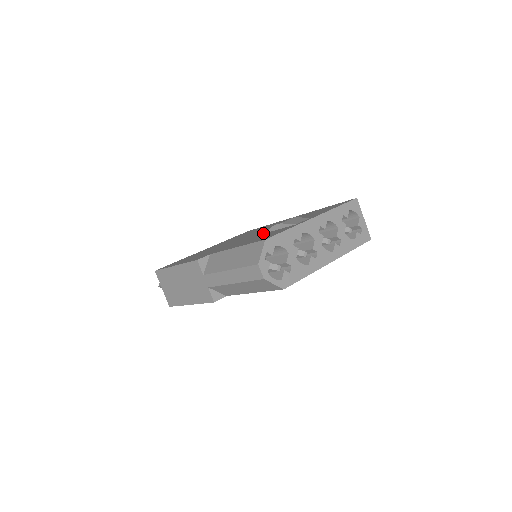
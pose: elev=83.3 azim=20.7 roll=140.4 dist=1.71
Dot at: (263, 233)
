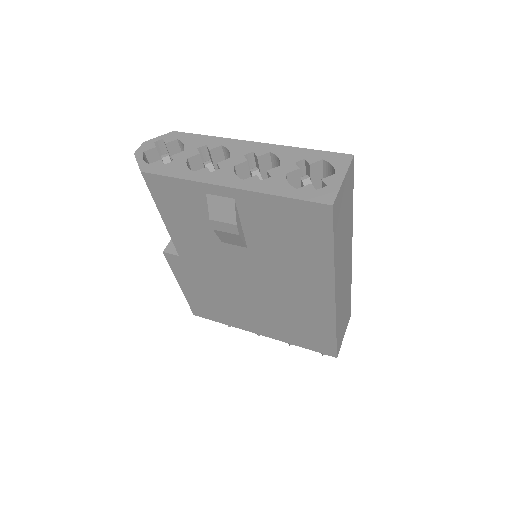
Dot at: occluded
